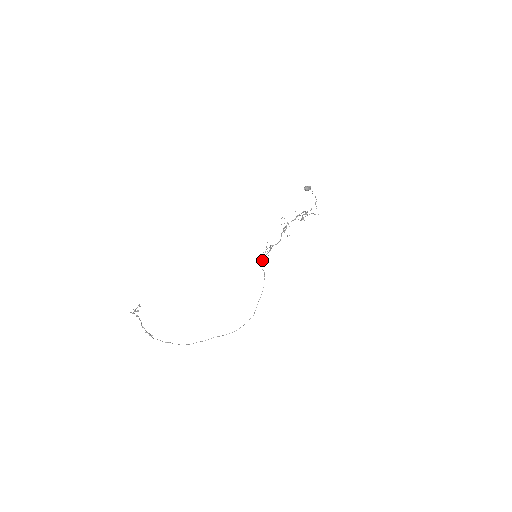
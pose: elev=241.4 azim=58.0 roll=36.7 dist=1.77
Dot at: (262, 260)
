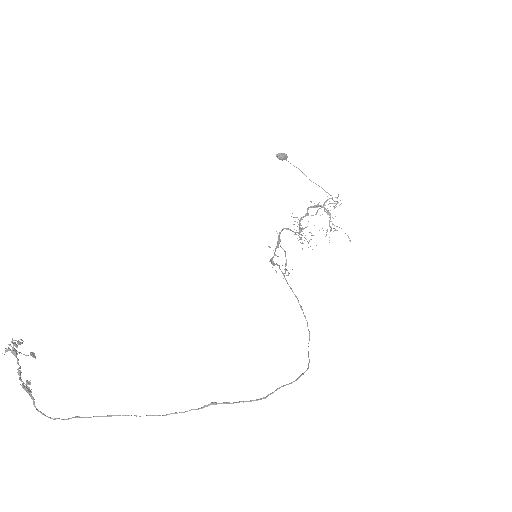
Dot at: (271, 260)
